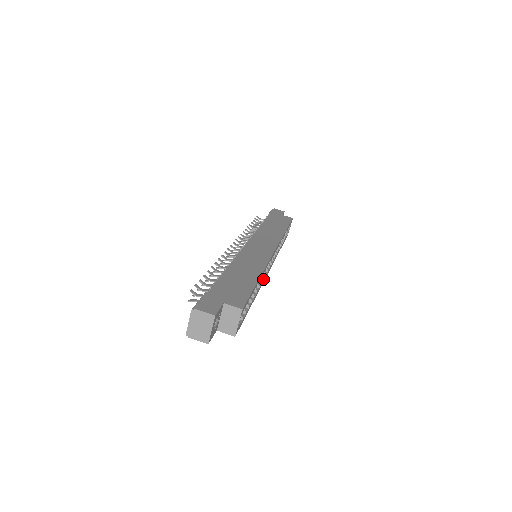
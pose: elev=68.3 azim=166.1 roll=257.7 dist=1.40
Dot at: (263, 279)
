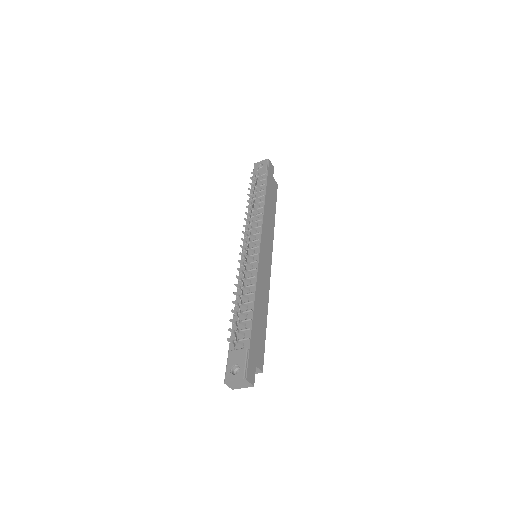
Dot at: occluded
